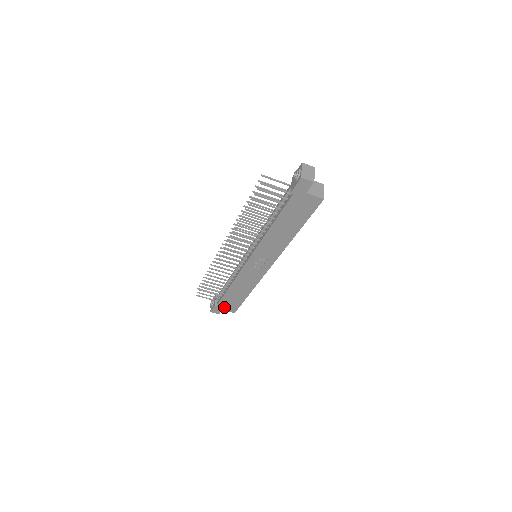
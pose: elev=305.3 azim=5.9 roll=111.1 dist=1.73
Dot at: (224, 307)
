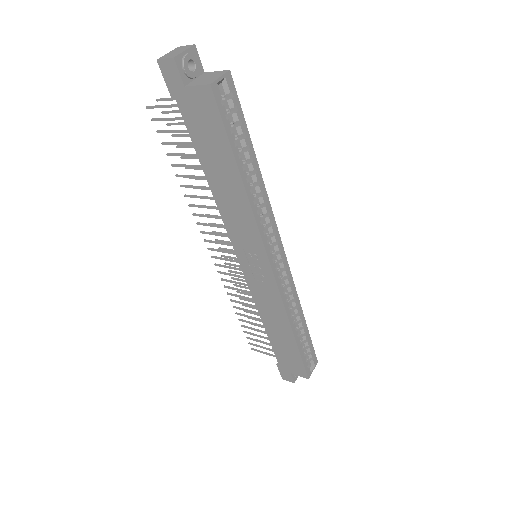
Dot at: (289, 367)
